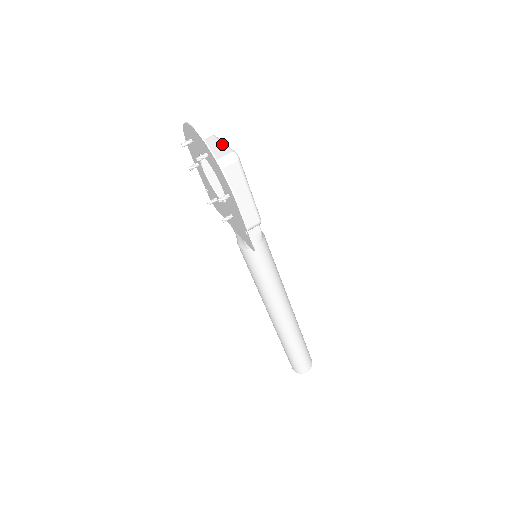
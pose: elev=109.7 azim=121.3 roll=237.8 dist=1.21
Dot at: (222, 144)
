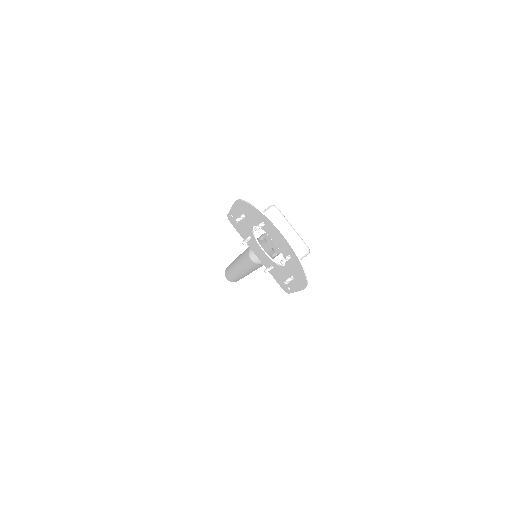
Dot at: (292, 231)
